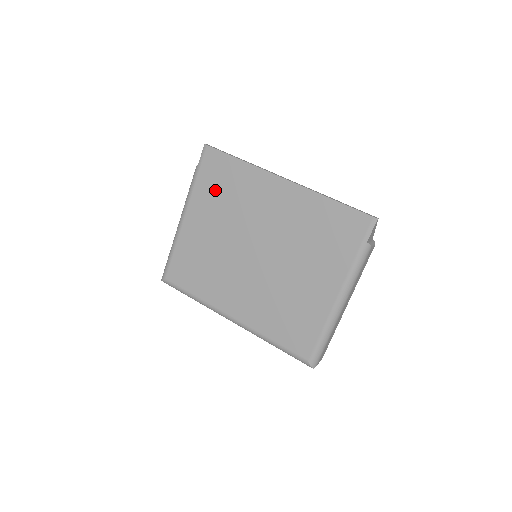
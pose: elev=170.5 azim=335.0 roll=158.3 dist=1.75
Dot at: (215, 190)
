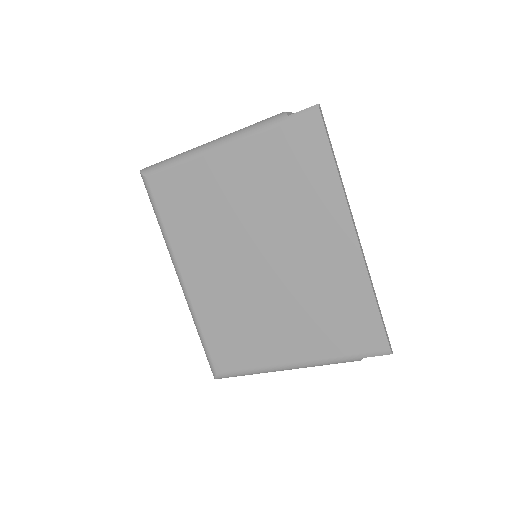
Dot at: (280, 162)
